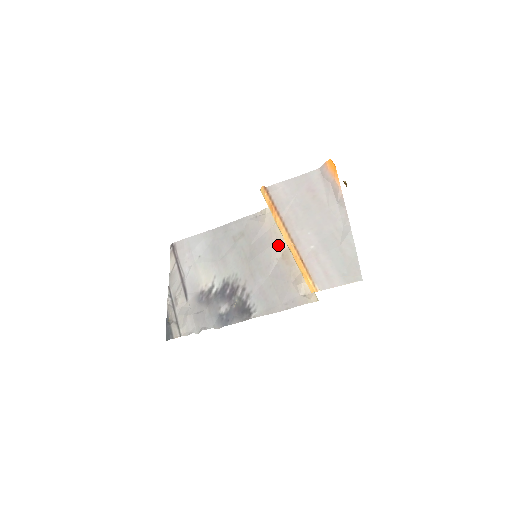
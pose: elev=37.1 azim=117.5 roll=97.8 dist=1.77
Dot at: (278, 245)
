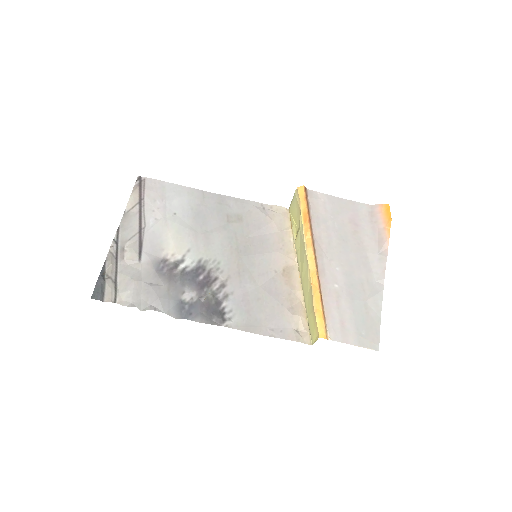
Dot at: (283, 256)
